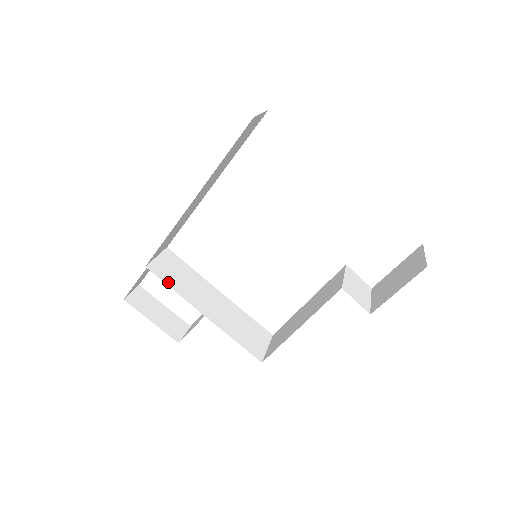
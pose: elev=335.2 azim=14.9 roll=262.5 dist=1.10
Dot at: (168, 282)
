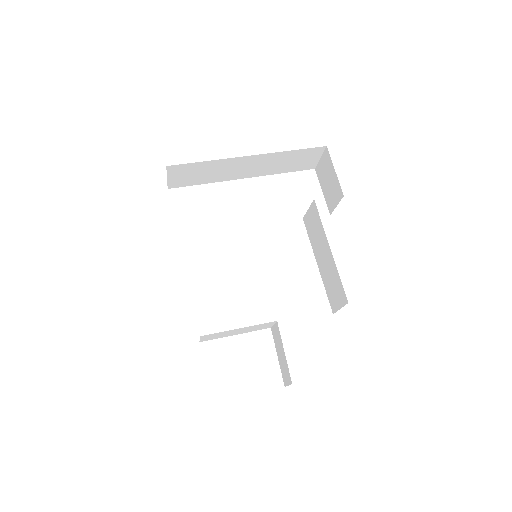
Dot at: occluded
